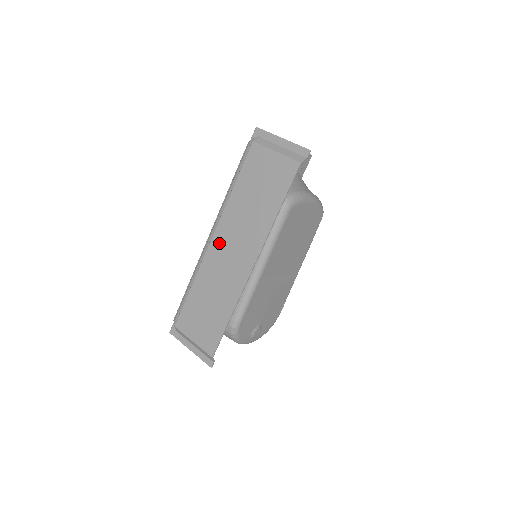
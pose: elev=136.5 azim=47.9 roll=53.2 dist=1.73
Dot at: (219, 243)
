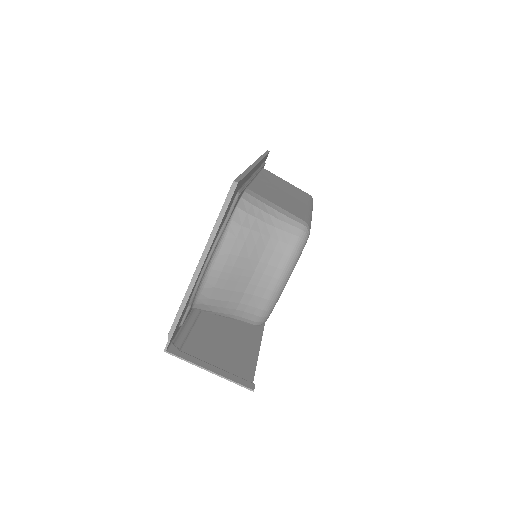
Dot at: occluded
